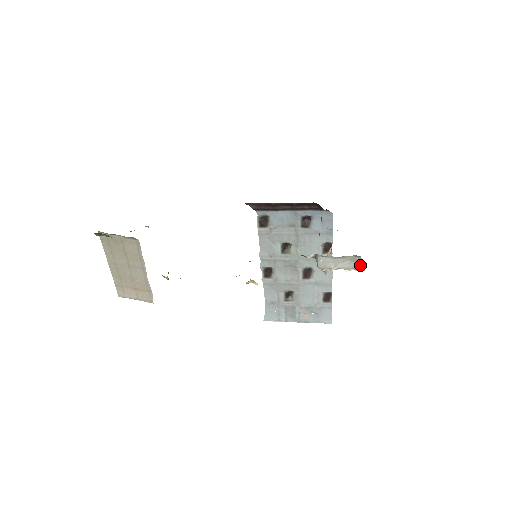
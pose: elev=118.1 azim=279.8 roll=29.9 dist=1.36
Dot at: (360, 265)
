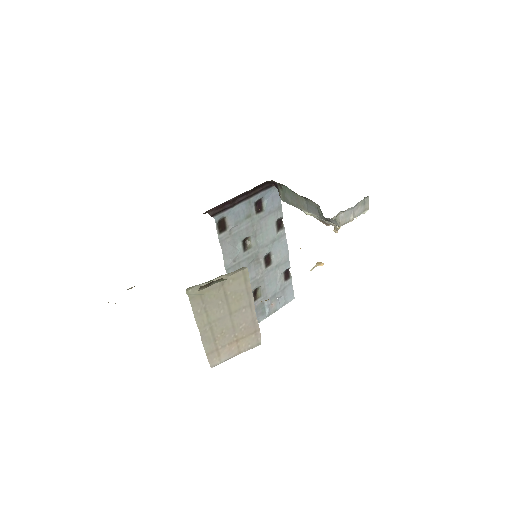
Dot at: (368, 205)
